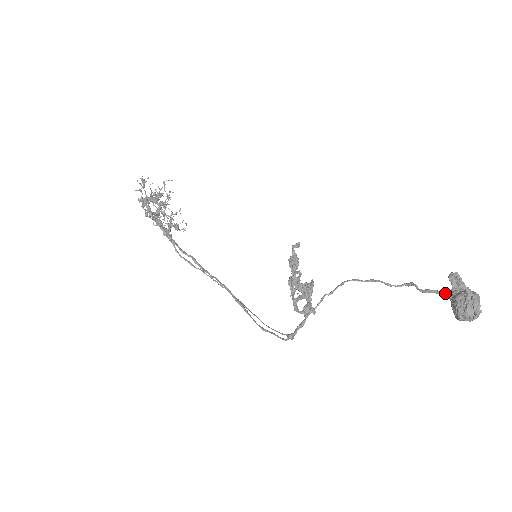
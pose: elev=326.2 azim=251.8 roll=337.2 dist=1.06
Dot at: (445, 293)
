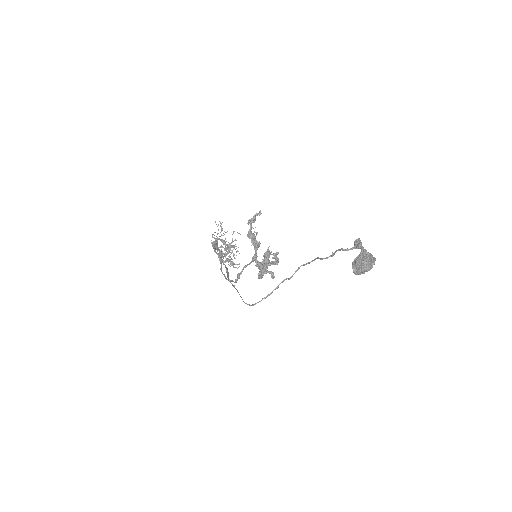
Dot at: (345, 249)
